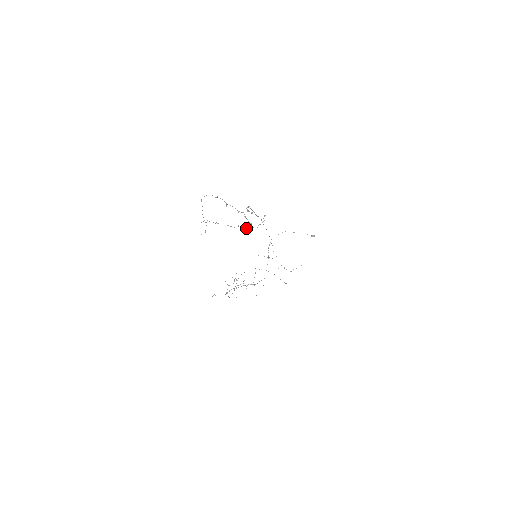
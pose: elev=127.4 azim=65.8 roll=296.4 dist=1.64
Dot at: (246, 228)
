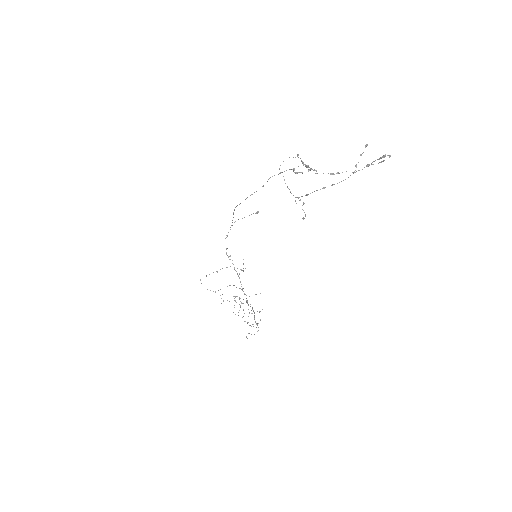
Dot at: (383, 161)
